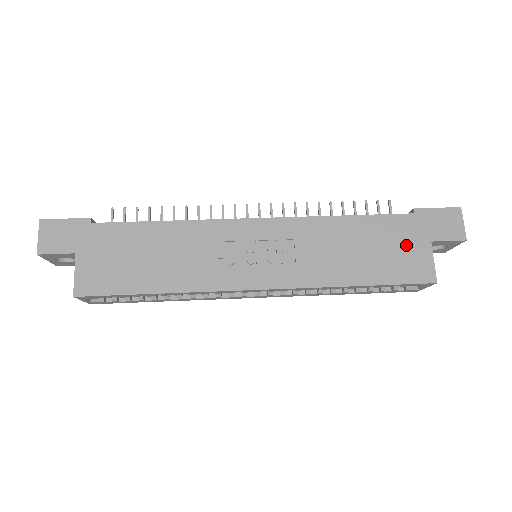
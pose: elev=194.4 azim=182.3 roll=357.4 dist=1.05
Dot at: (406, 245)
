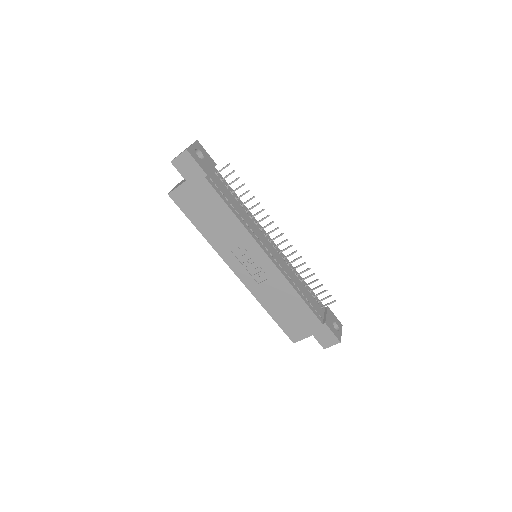
Dot at: (303, 326)
